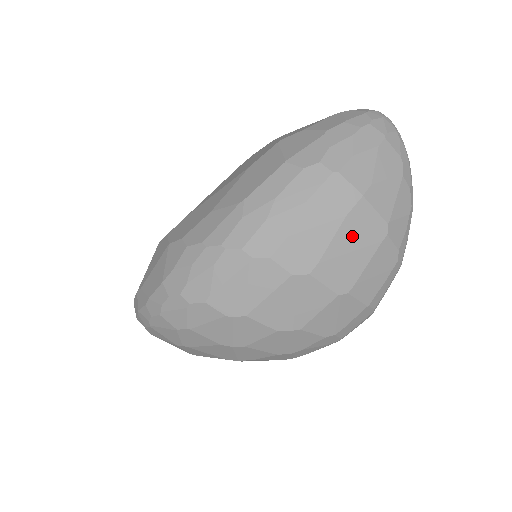
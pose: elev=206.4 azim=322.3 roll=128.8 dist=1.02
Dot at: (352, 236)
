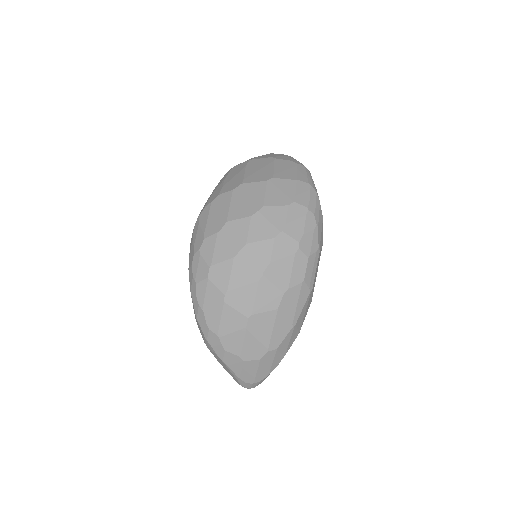
Dot at: (255, 167)
